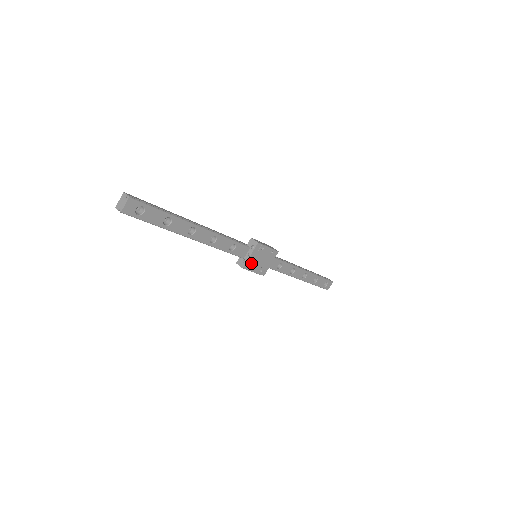
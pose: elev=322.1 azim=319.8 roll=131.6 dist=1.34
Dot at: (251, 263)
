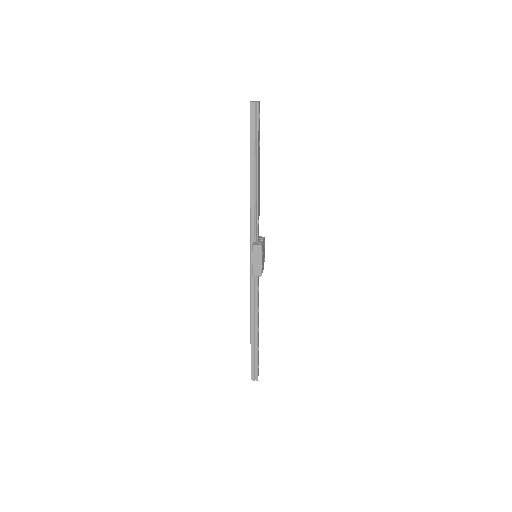
Dot at: (262, 249)
